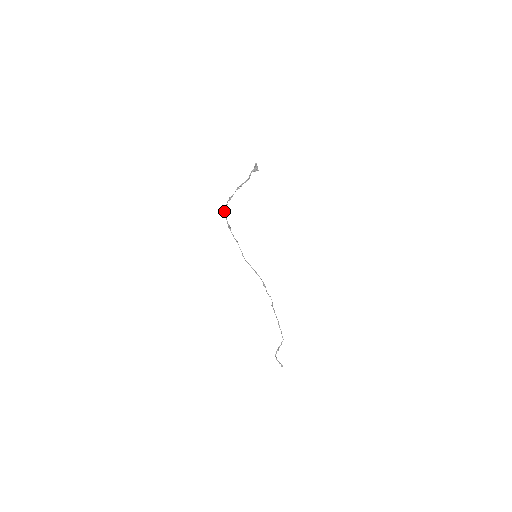
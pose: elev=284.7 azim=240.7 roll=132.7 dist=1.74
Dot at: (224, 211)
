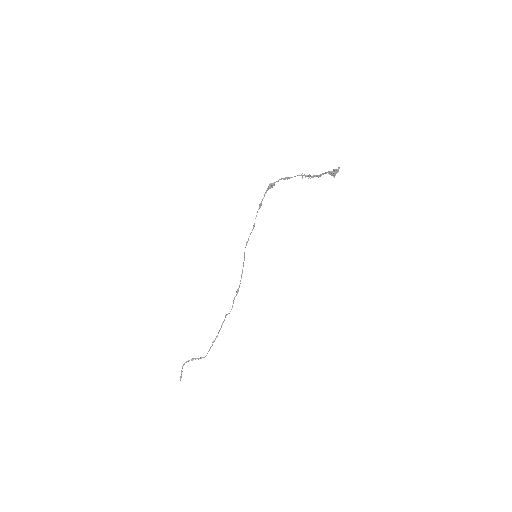
Dot at: (270, 185)
